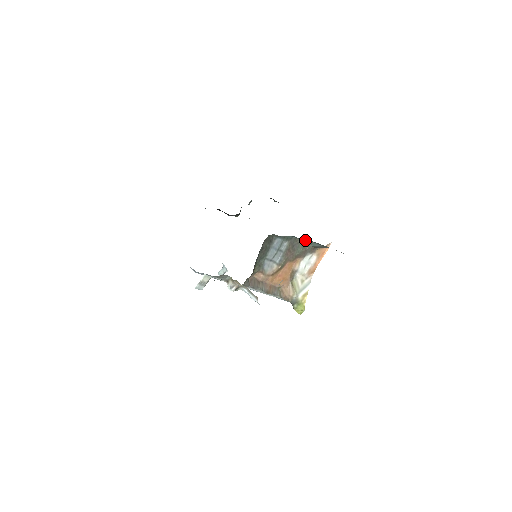
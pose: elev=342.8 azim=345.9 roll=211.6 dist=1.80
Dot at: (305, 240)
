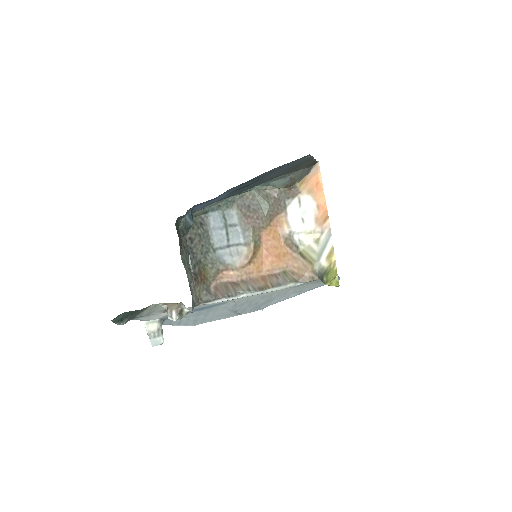
Dot at: (260, 188)
